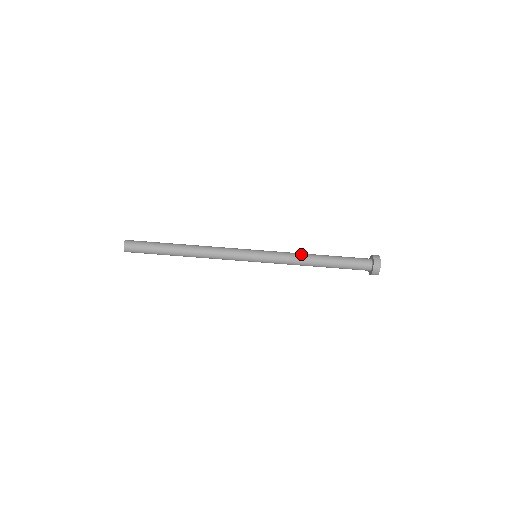
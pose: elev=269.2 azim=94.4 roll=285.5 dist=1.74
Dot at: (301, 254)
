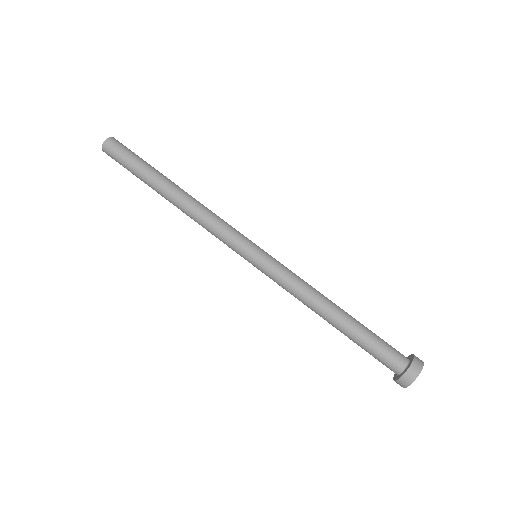
Dot at: (316, 291)
